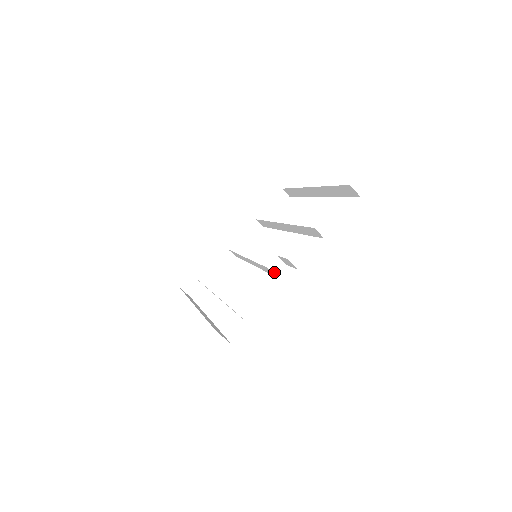
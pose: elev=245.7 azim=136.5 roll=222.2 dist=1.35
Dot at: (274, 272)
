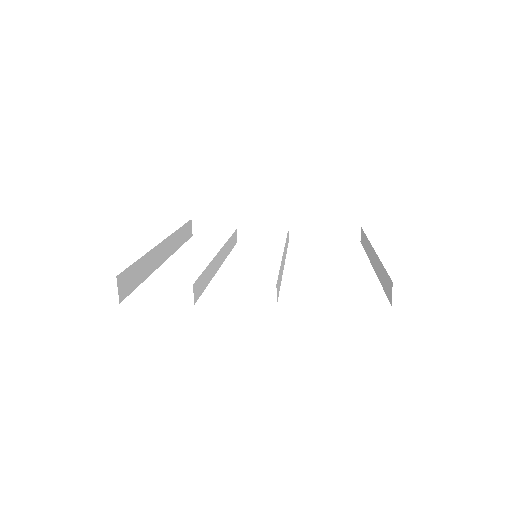
Dot at: (236, 284)
